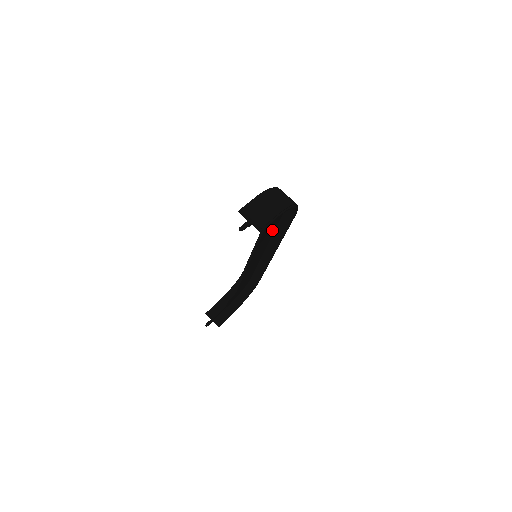
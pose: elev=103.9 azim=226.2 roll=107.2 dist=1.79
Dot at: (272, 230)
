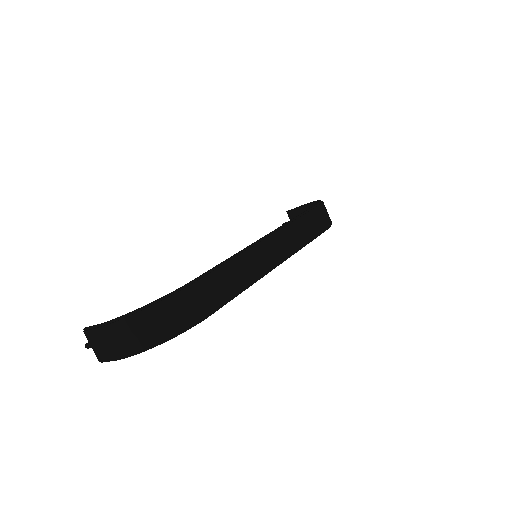
Dot at: occluded
